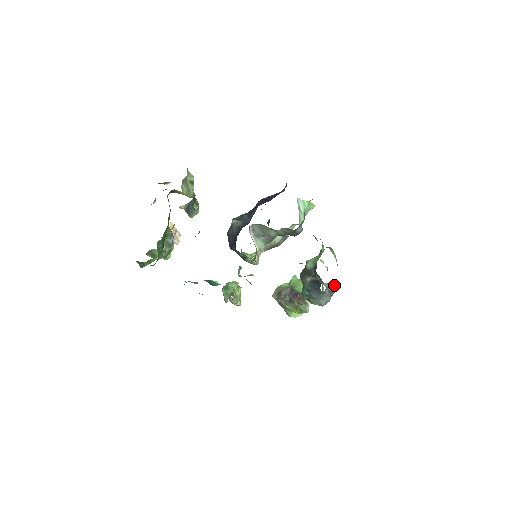
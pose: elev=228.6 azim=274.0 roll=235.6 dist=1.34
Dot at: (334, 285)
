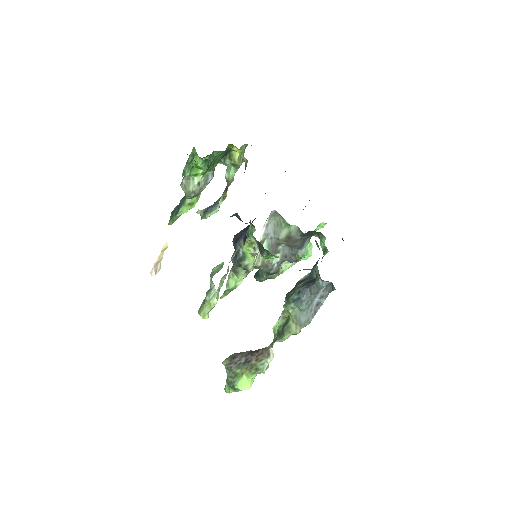
Dot at: (326, 290)
